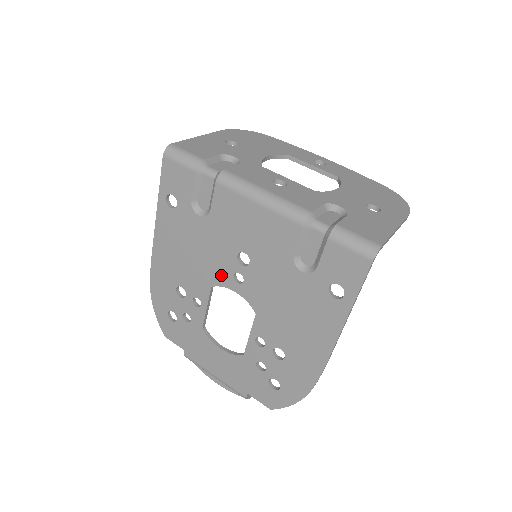
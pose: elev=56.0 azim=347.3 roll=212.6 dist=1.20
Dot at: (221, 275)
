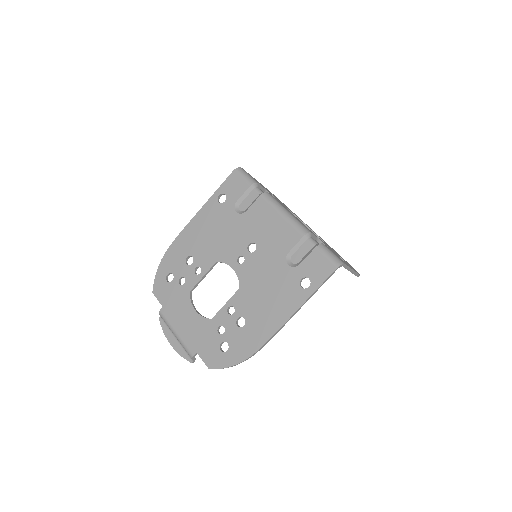
Dot at: (229, 255)
